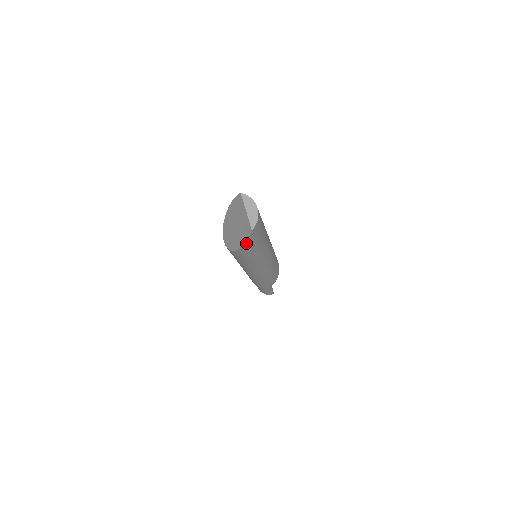
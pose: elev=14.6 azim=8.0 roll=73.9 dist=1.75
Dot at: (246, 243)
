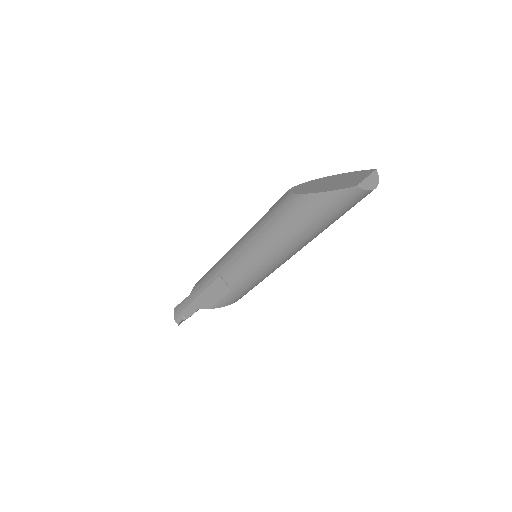
Dot at: (327, 193)
